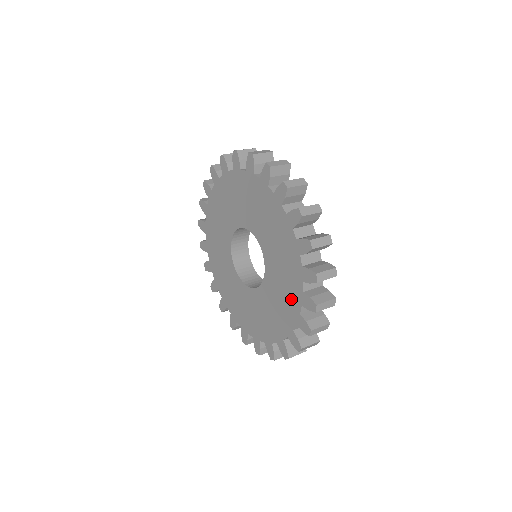
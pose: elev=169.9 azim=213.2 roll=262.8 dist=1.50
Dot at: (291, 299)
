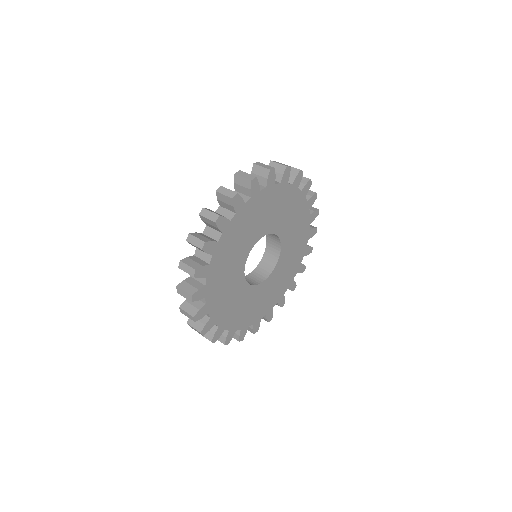
Dot at: occluded
